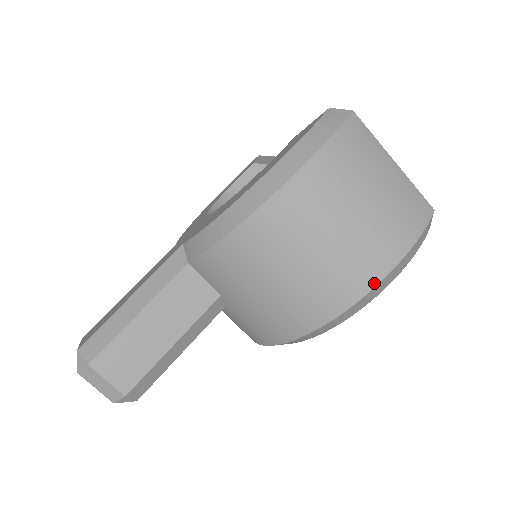
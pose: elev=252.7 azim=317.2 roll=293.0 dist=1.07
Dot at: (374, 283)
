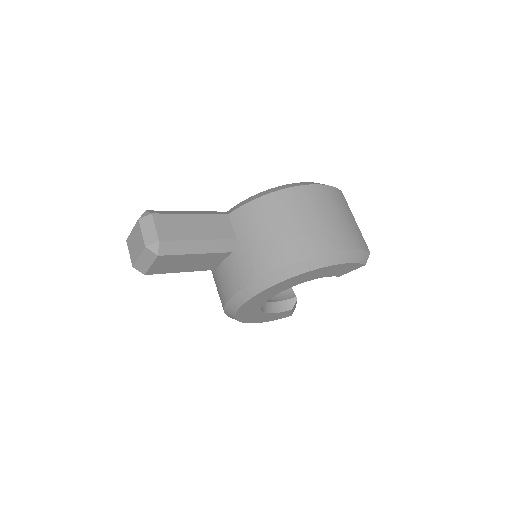
Dot at: (331, 250)
